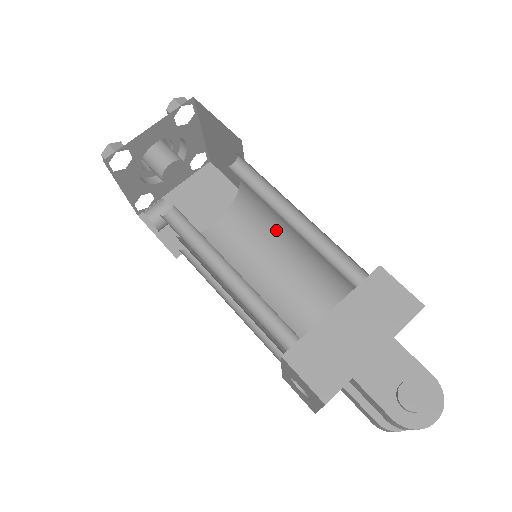
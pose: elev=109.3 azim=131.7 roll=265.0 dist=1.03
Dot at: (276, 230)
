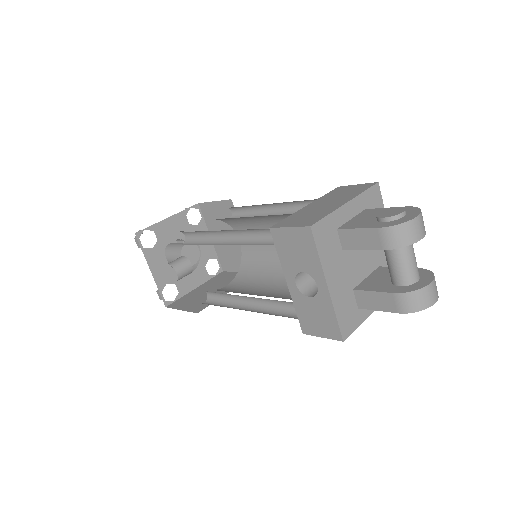
Dot at: (274, 258)
